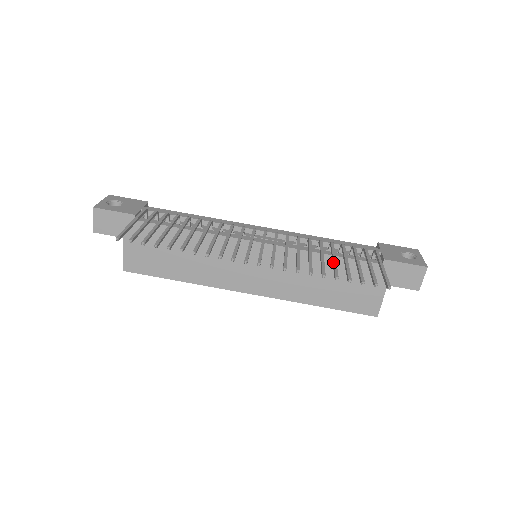
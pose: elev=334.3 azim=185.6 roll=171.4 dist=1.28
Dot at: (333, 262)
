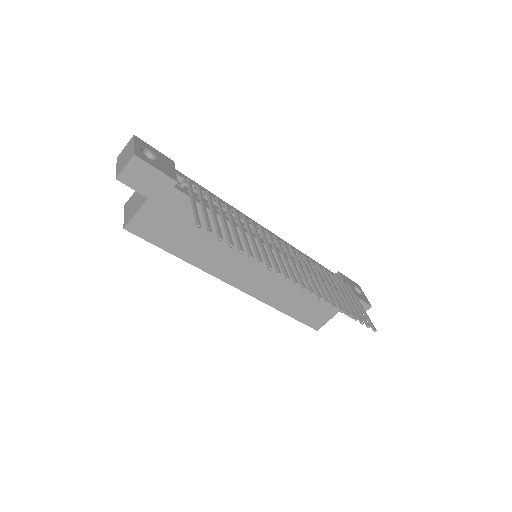
Dot at: (339, 295)
